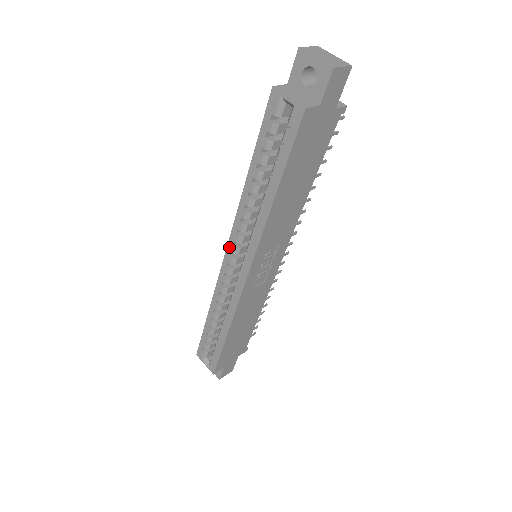
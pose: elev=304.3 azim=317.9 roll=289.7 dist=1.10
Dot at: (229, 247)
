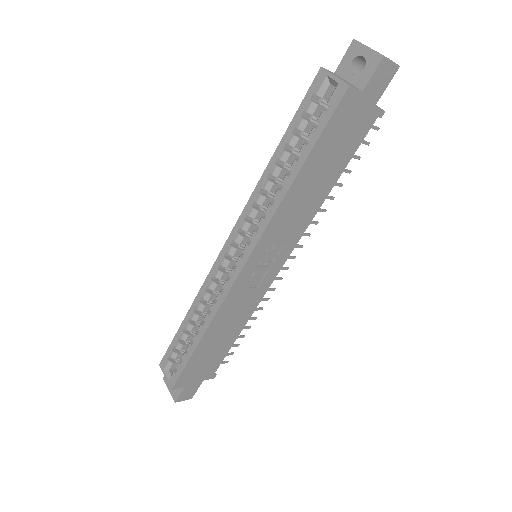
Dot at: (232, 234)
